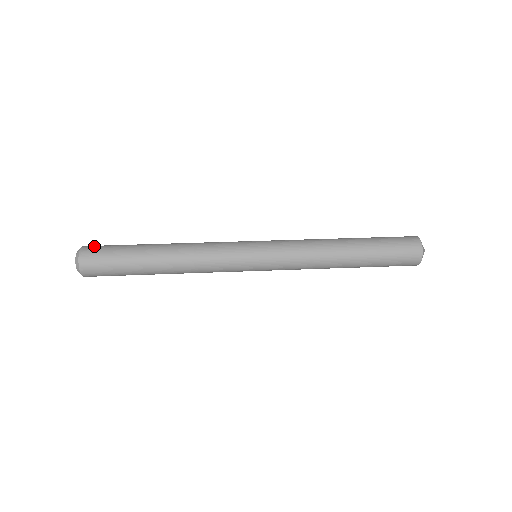
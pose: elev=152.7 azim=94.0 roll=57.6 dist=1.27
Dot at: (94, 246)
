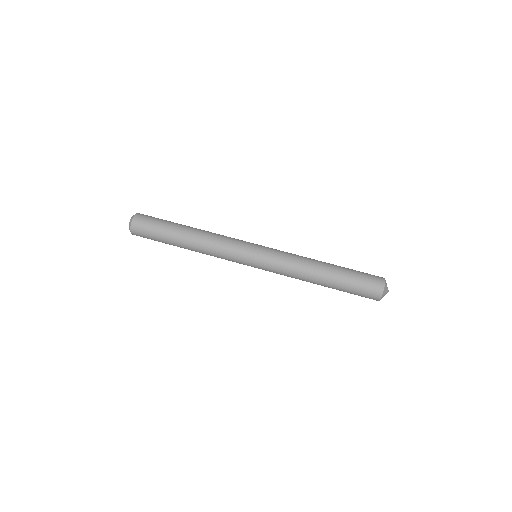
Dot at: (140, 224)
